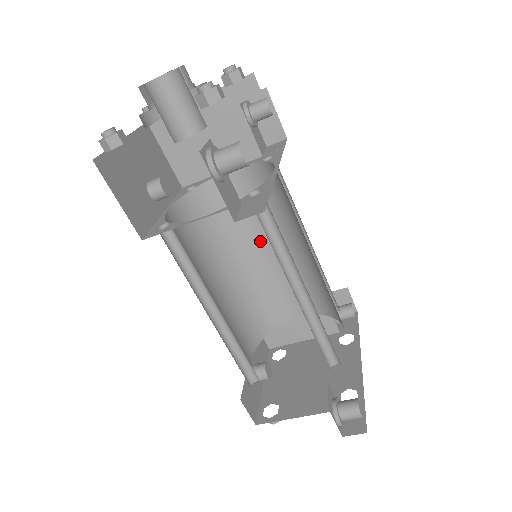
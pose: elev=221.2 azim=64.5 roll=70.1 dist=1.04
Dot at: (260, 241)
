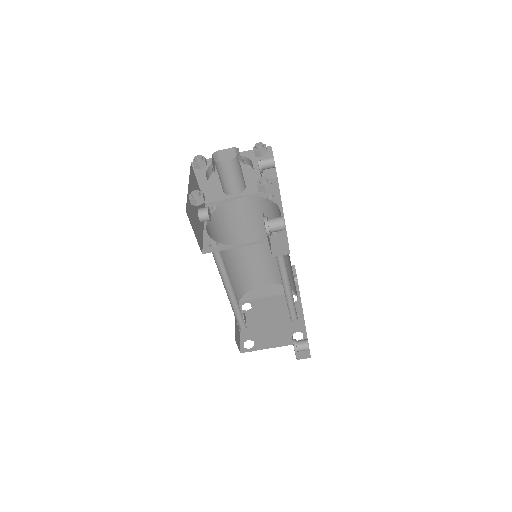
Dot at: (250, 239)
